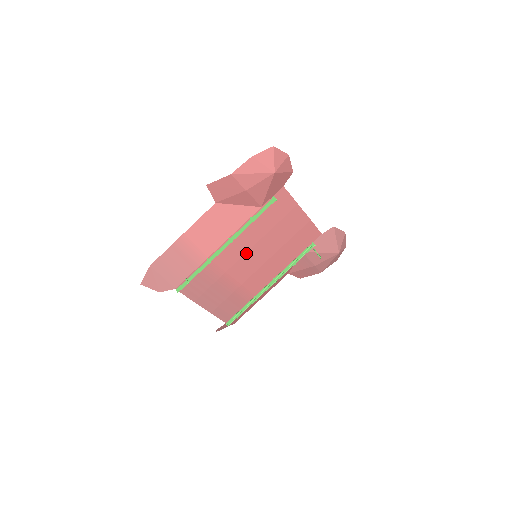
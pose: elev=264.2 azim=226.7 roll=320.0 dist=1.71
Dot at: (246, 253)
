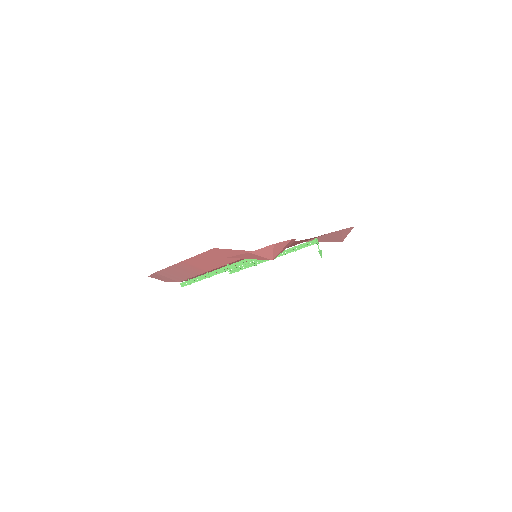
Dot at: occluded
